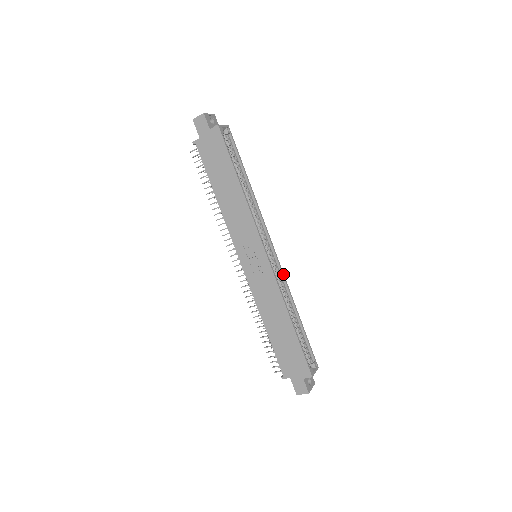
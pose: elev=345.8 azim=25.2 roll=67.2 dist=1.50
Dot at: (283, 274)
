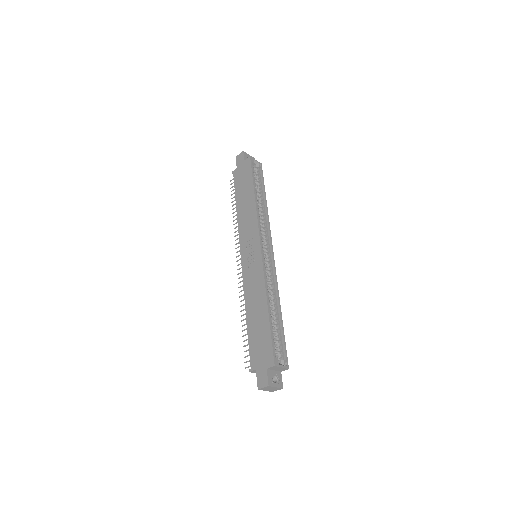
Dot at: (275, 273)
